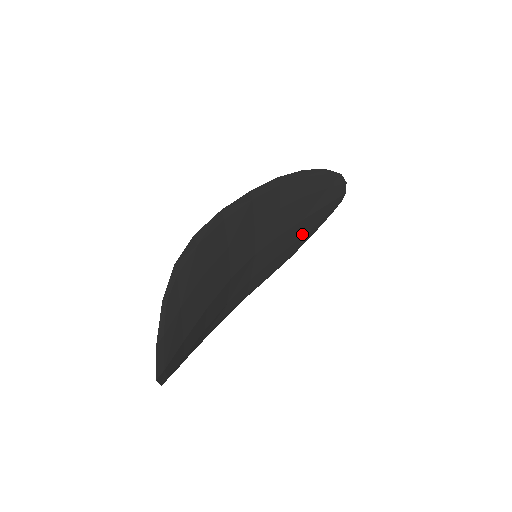
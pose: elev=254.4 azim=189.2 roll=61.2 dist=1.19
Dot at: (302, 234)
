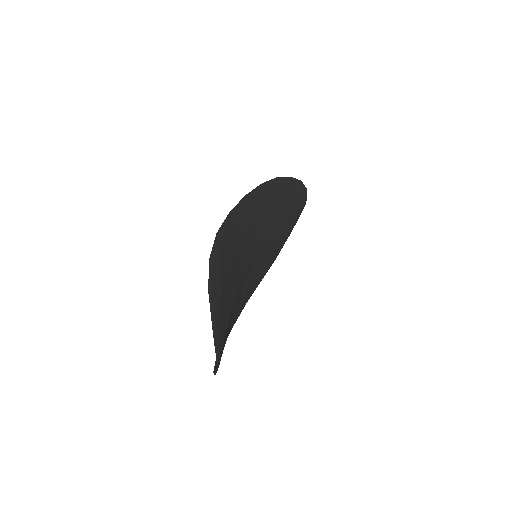
Dot at: (282, 237)
